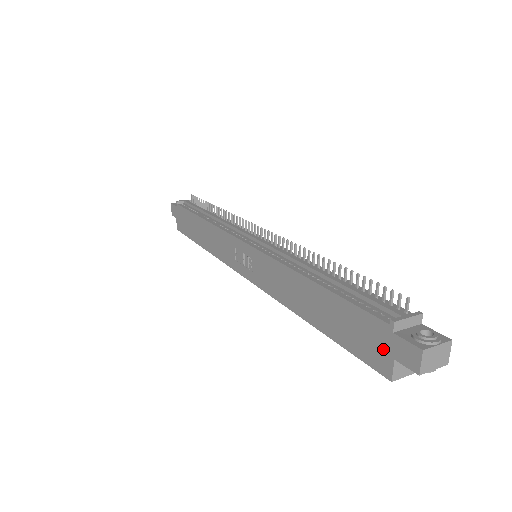
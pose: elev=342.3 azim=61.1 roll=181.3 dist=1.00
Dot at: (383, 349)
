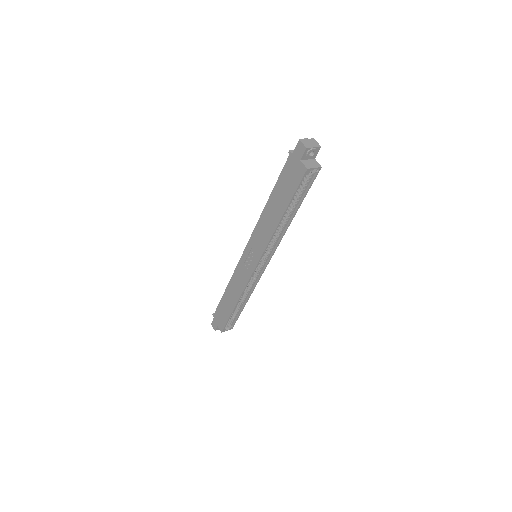
Dot at: (296, 165)
